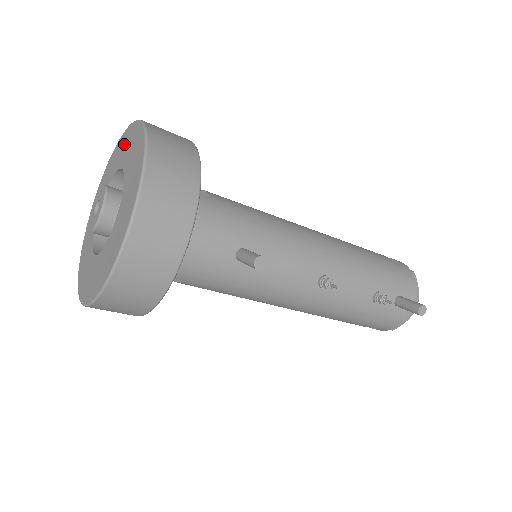
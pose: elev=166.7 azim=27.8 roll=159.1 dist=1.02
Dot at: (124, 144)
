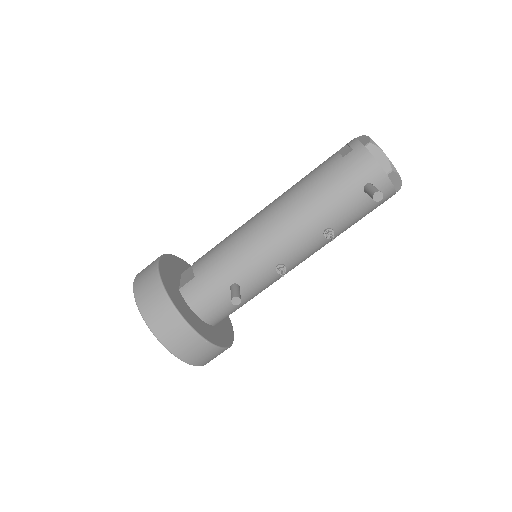
Dot at: occluded
